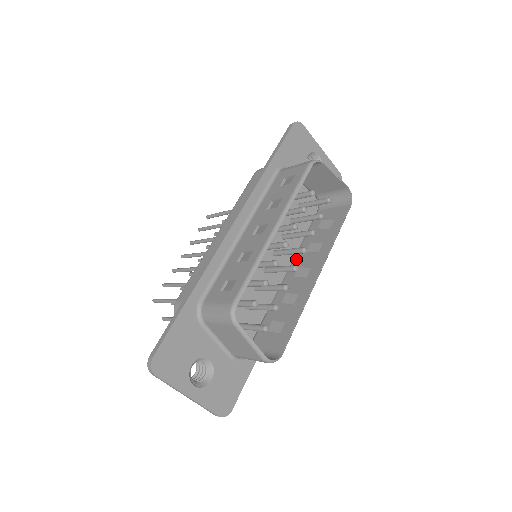
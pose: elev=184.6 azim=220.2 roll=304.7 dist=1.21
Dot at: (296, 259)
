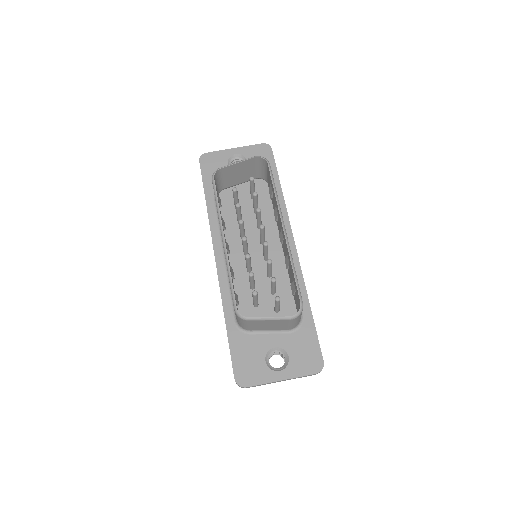
Dot at: occluded
